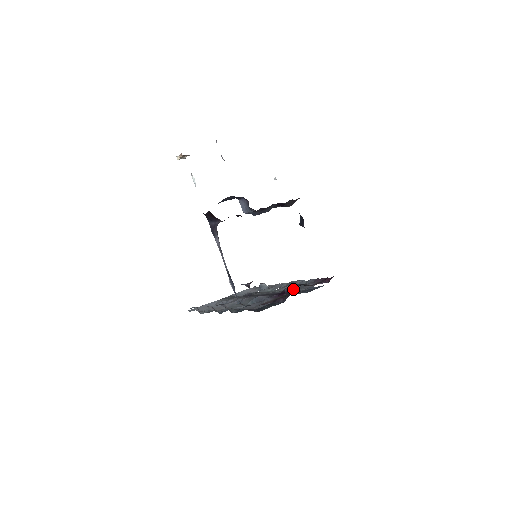
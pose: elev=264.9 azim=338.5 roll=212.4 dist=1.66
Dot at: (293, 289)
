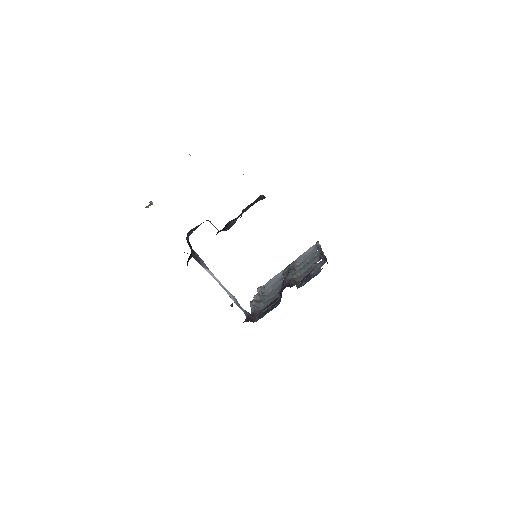
Dot at: occluded
